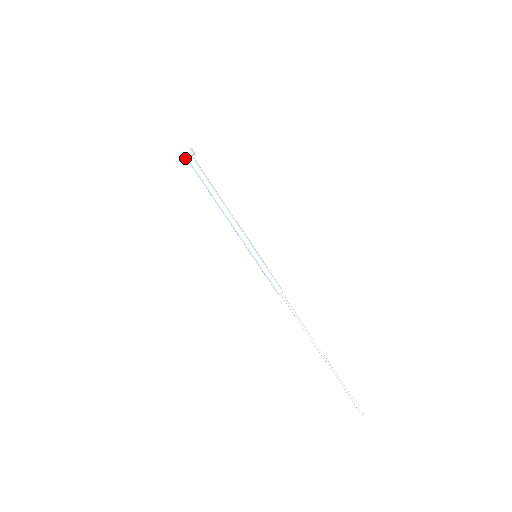
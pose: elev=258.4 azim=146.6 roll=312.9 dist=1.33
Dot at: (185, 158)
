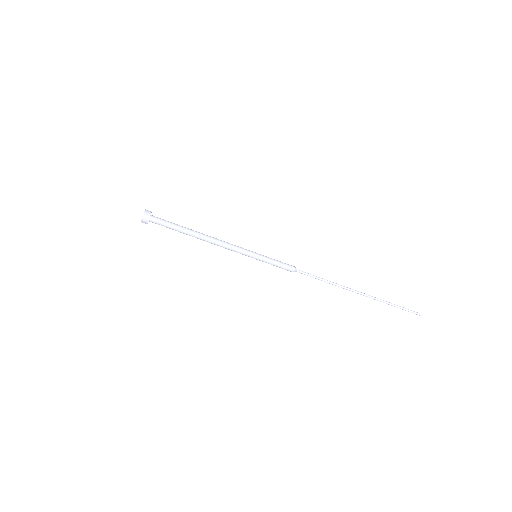
Dot at: (146, 223)
